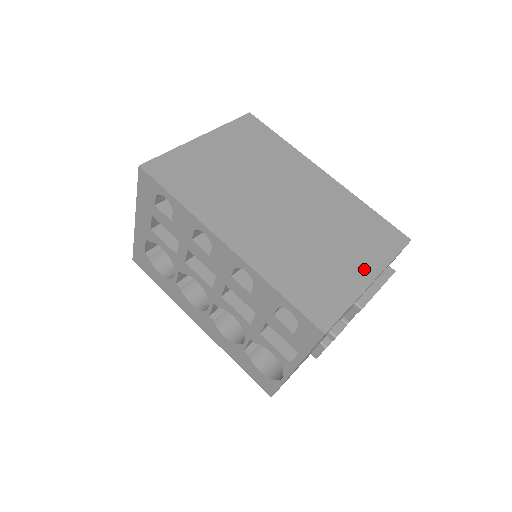
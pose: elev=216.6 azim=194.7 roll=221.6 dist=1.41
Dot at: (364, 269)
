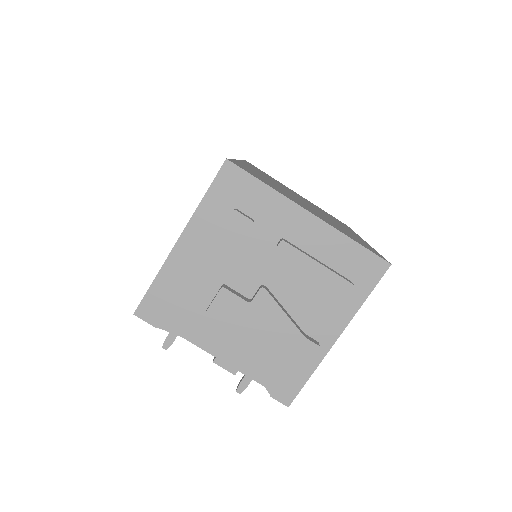
Dot at: (314, 213)
